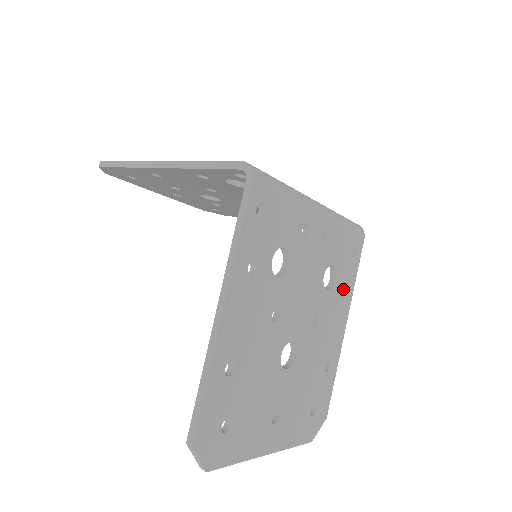
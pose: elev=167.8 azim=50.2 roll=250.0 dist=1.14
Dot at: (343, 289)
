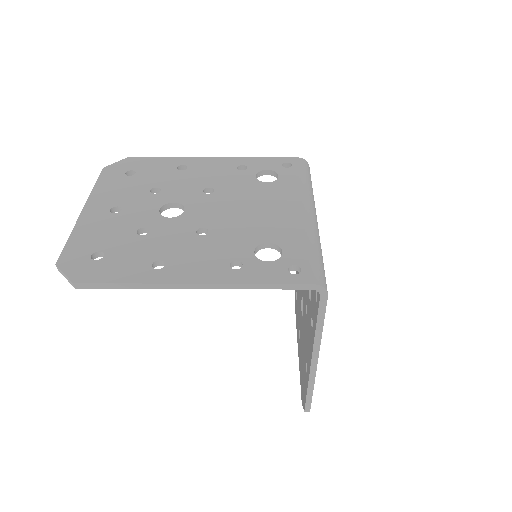
Dot at: occluded
